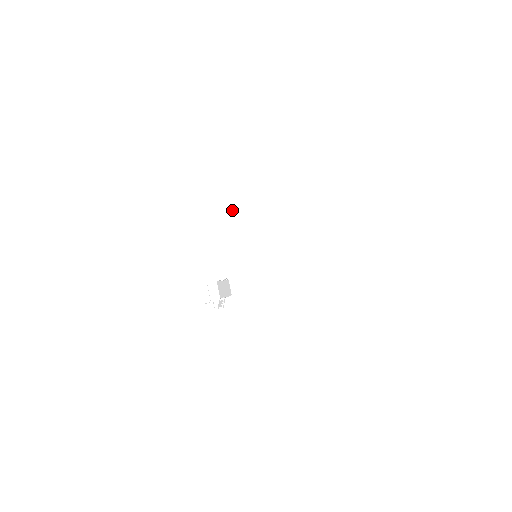
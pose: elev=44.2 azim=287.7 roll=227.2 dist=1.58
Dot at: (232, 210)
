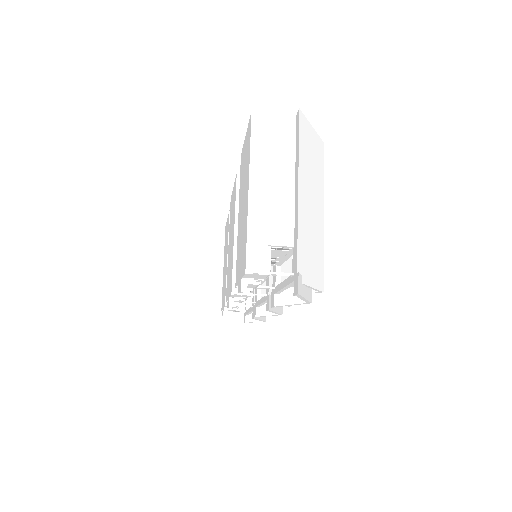
Dot at: (309, 163)
